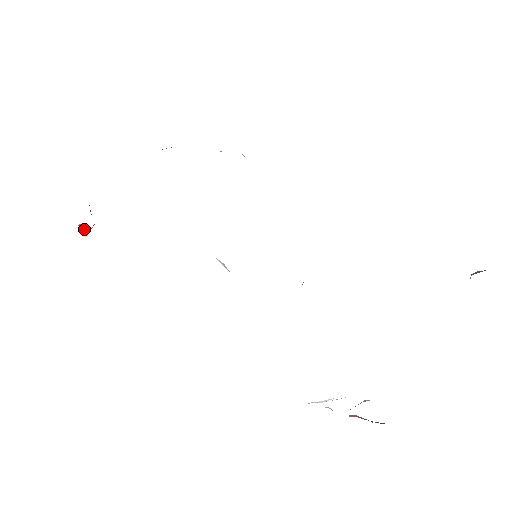
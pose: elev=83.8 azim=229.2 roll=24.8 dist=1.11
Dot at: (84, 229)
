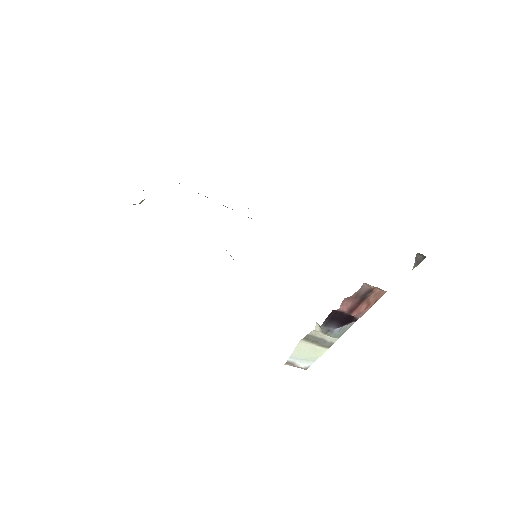
Dot at: occluded
